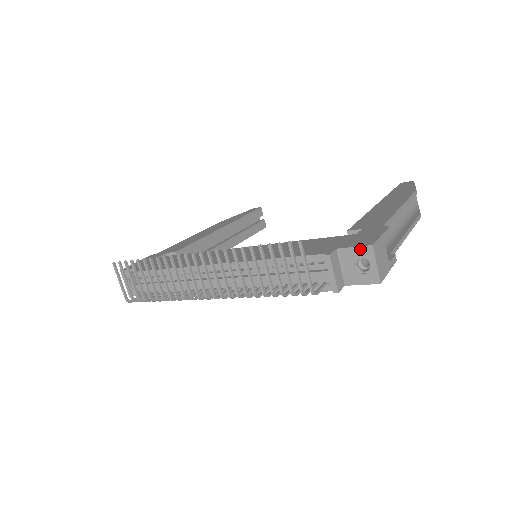
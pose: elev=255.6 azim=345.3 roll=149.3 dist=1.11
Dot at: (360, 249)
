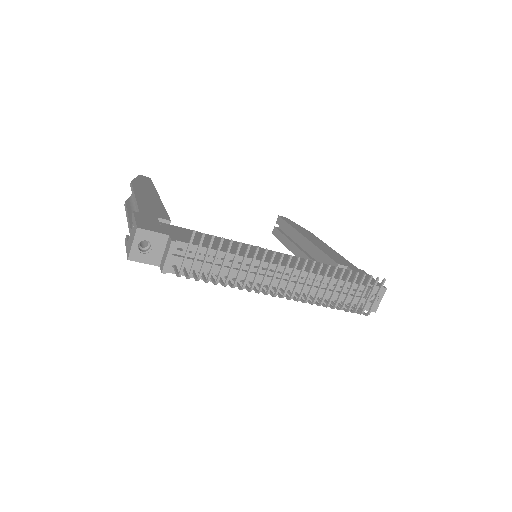
Dot at: occluded
